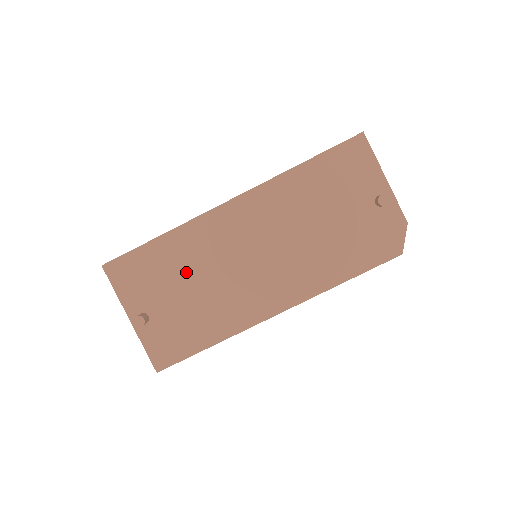
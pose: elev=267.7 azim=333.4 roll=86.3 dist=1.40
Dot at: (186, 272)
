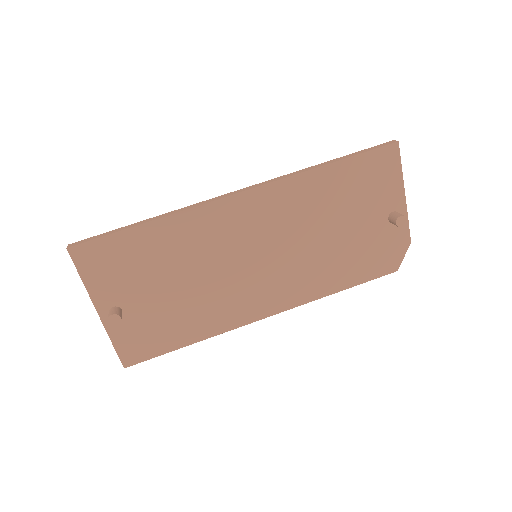
Dot at: (175, 266)
